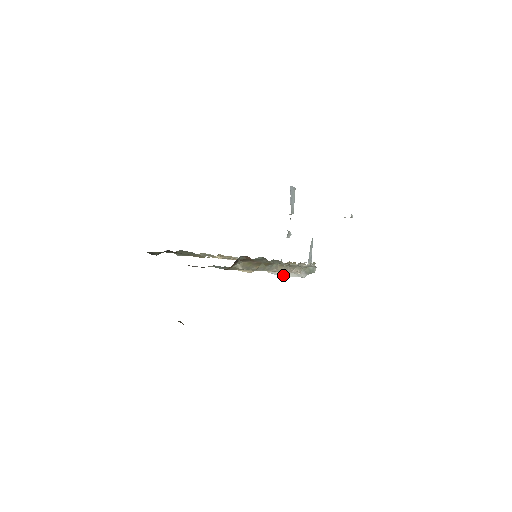
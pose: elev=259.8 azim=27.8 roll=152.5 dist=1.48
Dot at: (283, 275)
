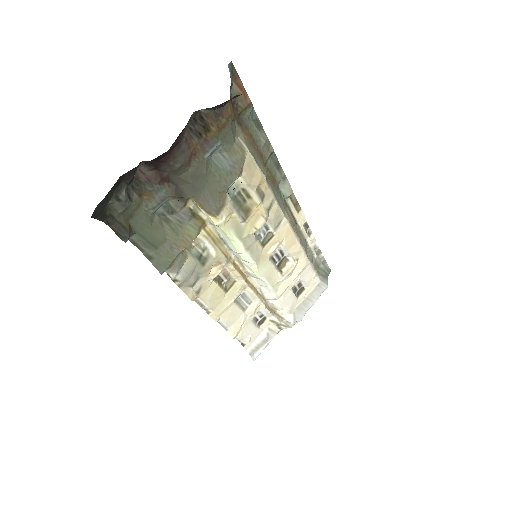
Dot at: (307, 310)
